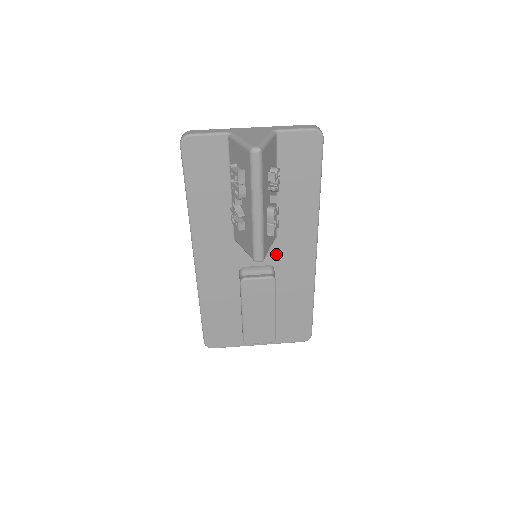
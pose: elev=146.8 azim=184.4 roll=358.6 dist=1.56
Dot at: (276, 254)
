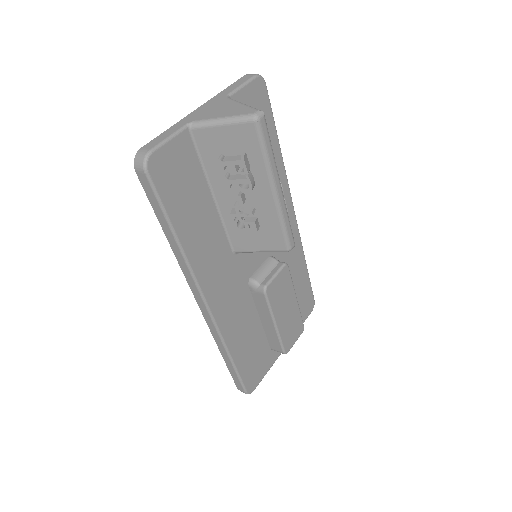
Dot at: occluded
